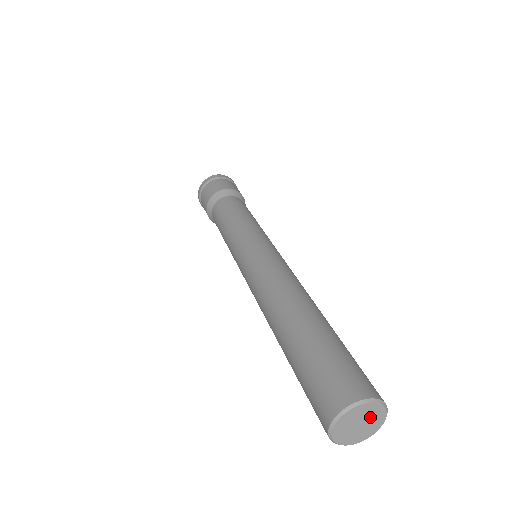
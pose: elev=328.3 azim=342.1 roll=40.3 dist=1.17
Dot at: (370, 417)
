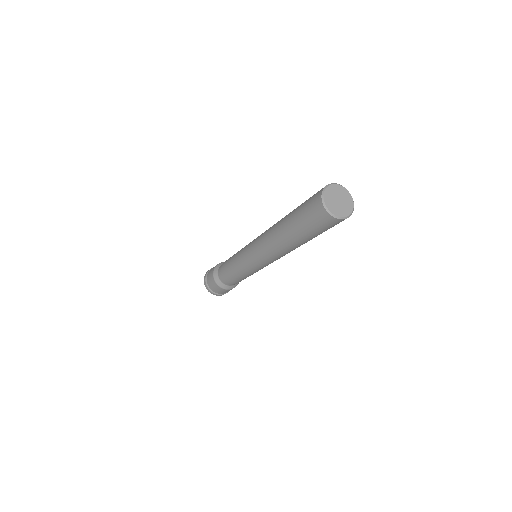
Dot at: (343, 197)
